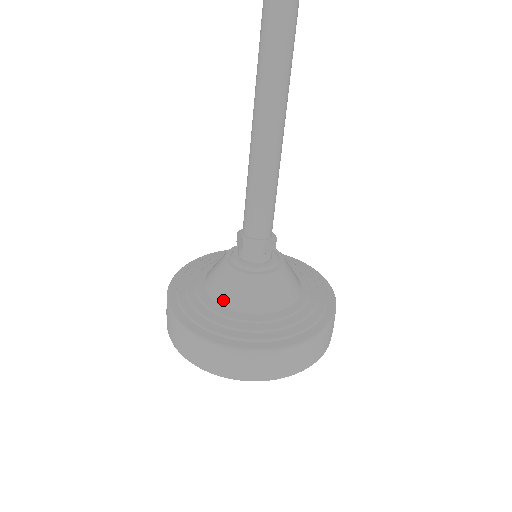
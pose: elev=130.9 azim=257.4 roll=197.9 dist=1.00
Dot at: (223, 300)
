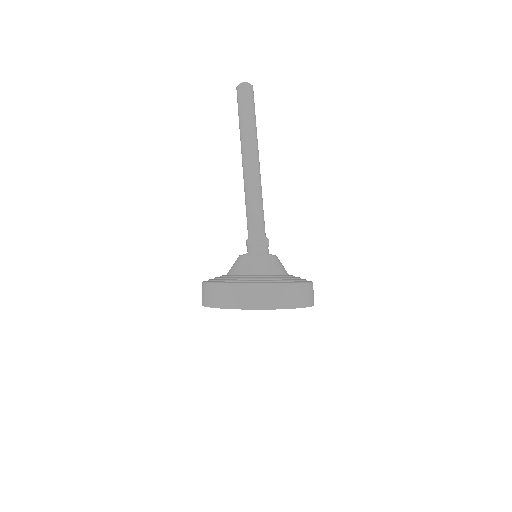
Dot at: (263, 272)
